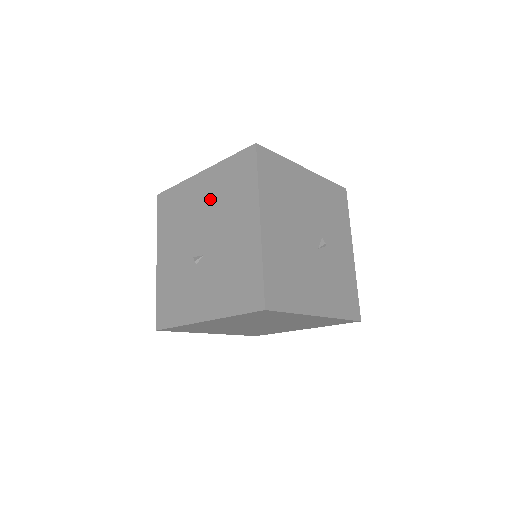
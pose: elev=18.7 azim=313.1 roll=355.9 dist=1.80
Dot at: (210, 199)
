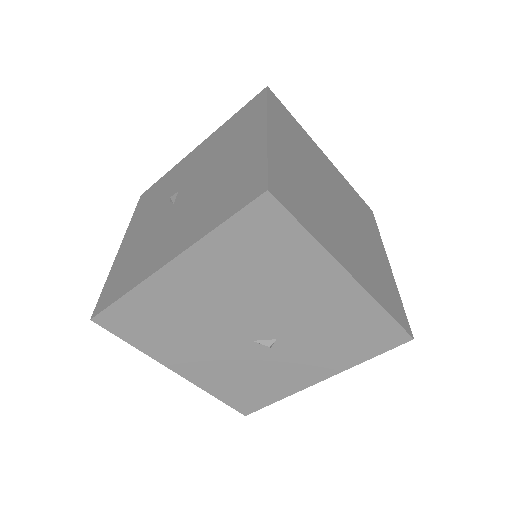
Dot at: (227, 168)
